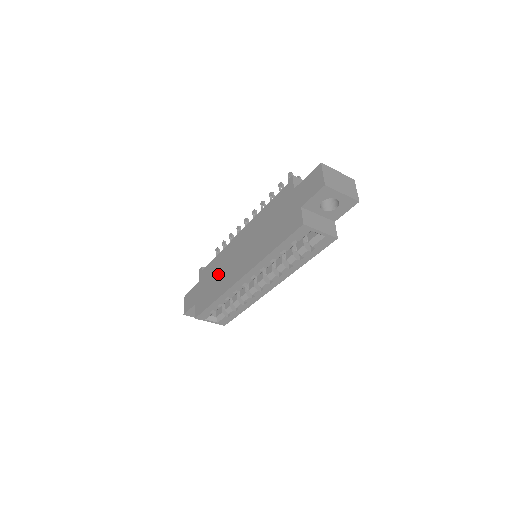
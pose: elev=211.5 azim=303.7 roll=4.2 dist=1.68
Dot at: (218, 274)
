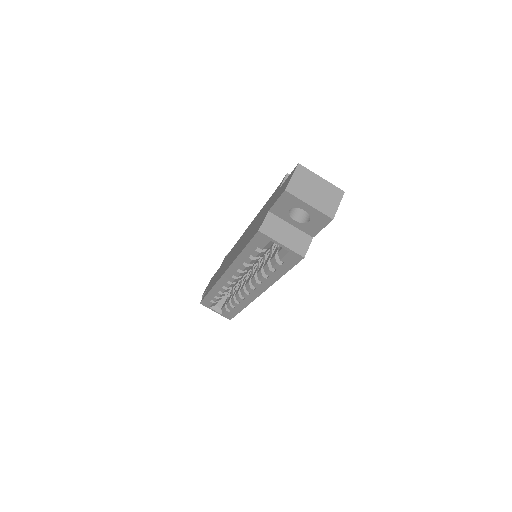
Dot at: occluded
